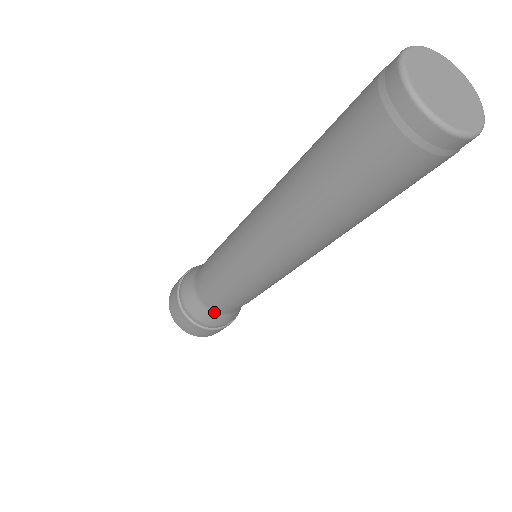
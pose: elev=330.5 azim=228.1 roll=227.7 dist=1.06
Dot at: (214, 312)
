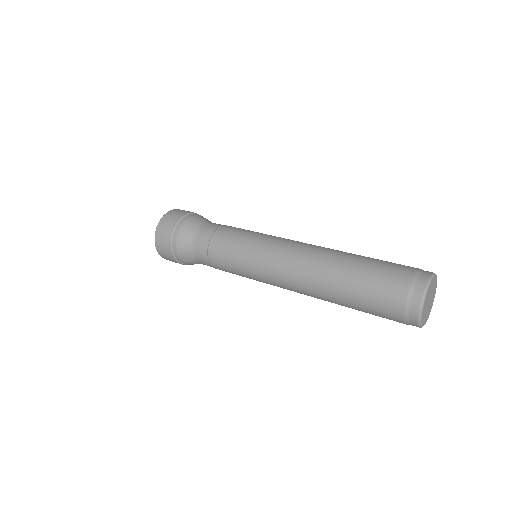
Dot at: occluded
